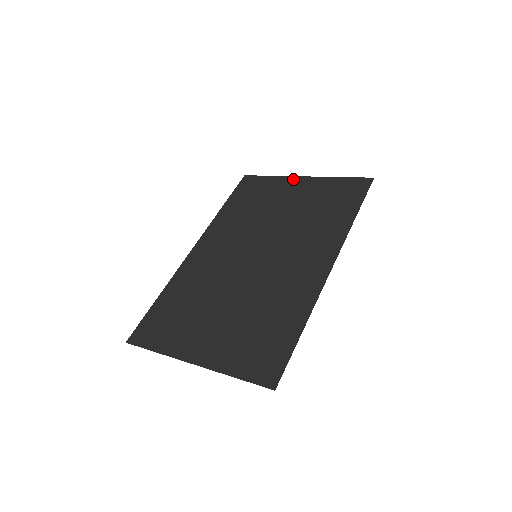
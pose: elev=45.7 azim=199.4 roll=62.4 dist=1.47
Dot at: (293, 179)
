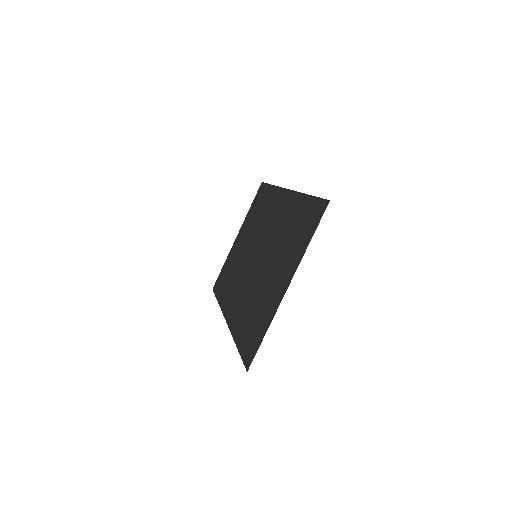
Dot at: (234, 244)
